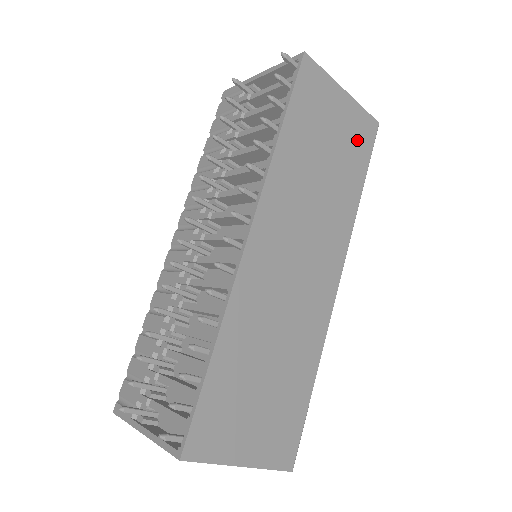
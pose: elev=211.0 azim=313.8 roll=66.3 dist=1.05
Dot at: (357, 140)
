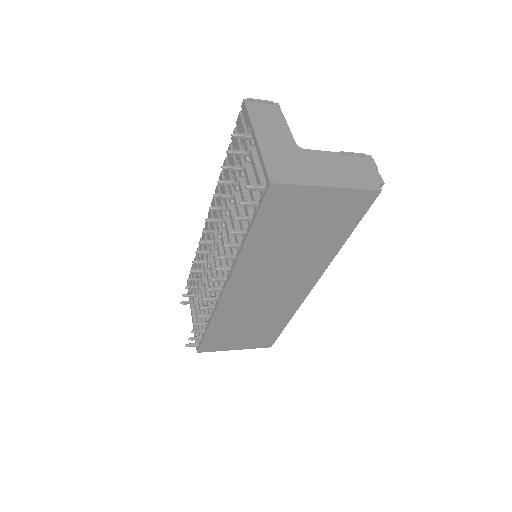
Dot at: (344, 213)
